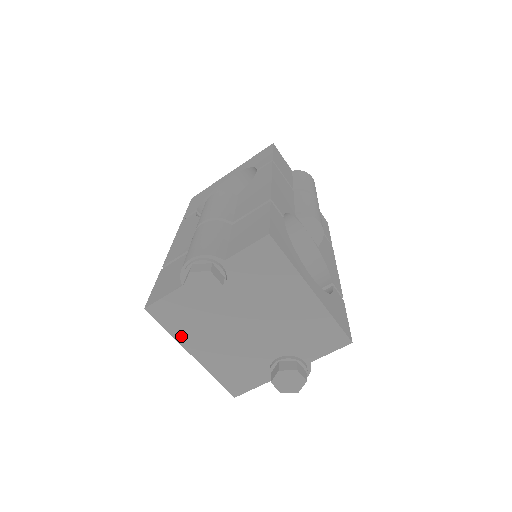
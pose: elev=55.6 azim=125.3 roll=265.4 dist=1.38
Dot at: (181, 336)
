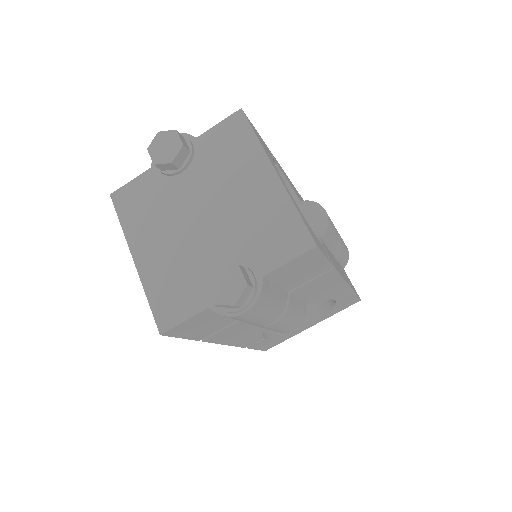
Dot at: (131, 231)
